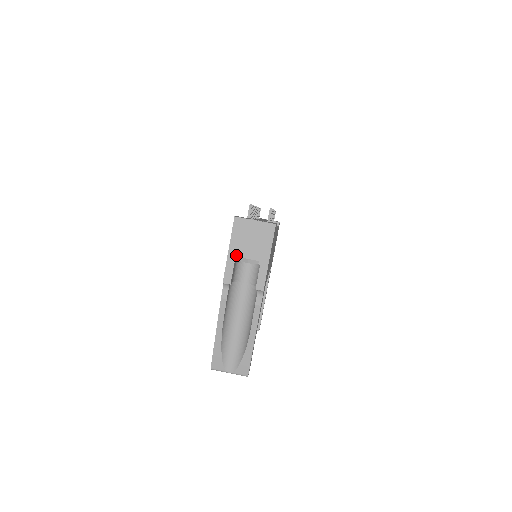
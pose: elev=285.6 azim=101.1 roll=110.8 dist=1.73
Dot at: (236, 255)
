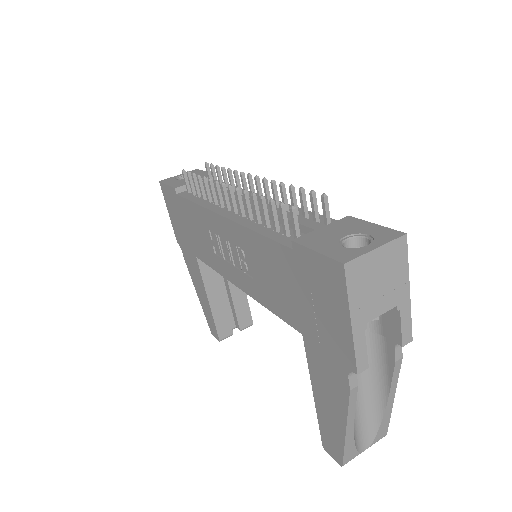
Dot at: (364, 322)
